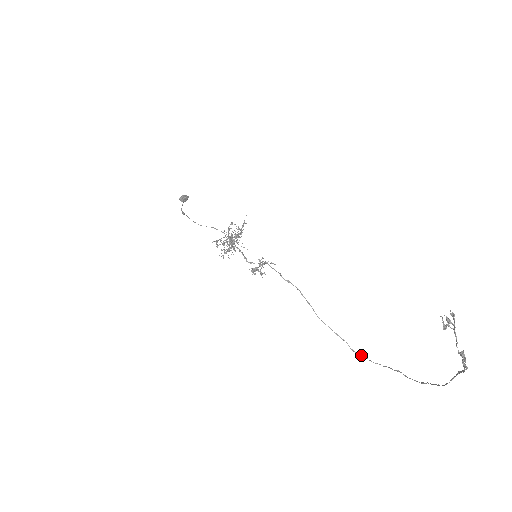
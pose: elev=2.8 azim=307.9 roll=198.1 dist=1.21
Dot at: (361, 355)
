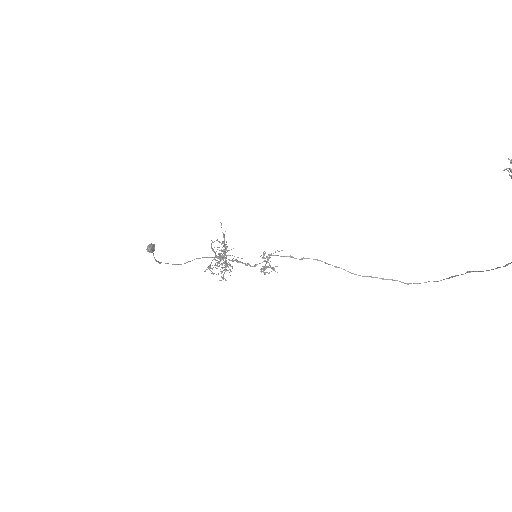
Dot at: (419, 283)
